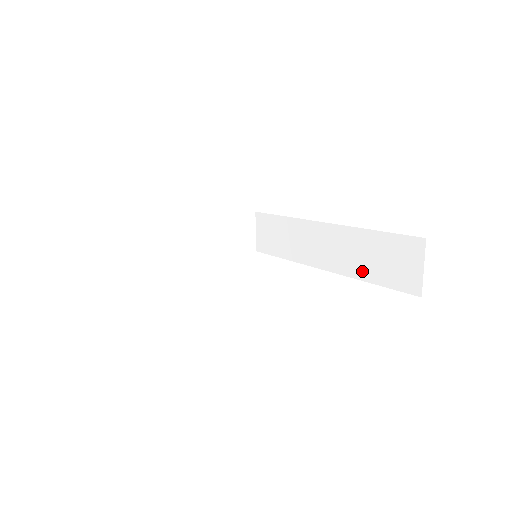
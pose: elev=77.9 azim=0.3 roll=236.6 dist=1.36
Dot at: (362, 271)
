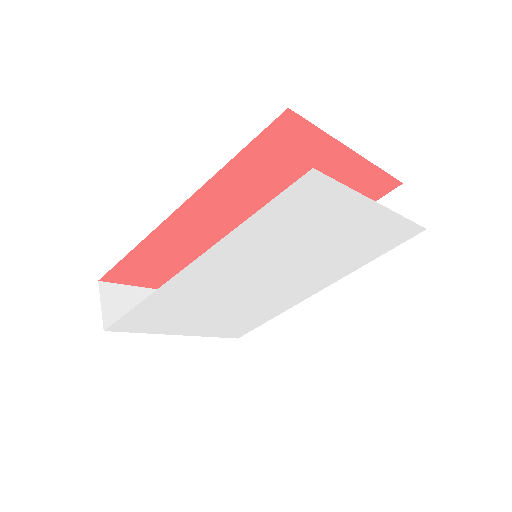
Dot at: occluded
